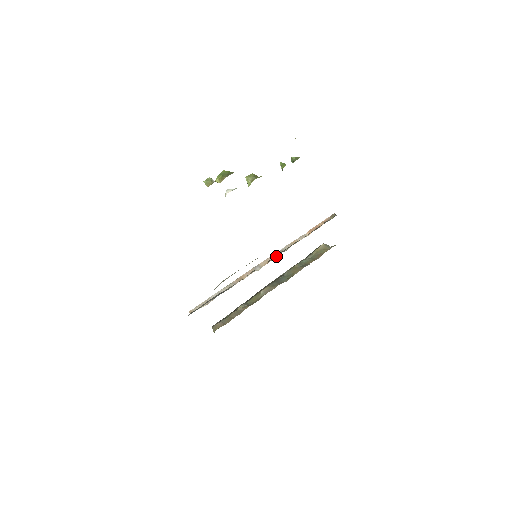
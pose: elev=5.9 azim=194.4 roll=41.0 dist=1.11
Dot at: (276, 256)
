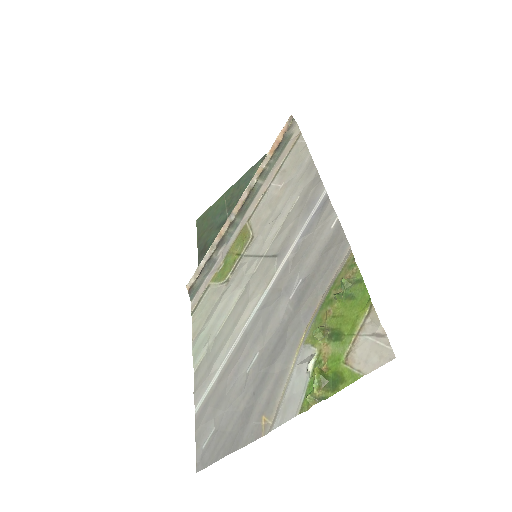
Dot at: (246, 196)
